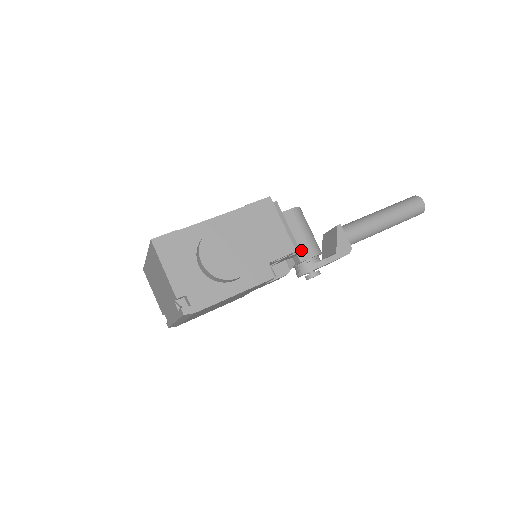
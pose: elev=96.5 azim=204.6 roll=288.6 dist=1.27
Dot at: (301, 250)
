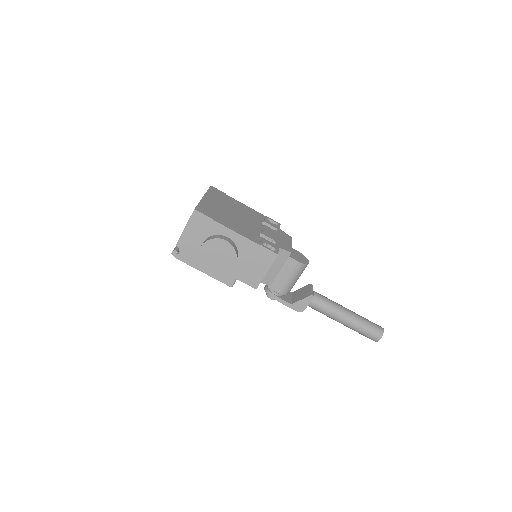
Dot at: (276, 283)
